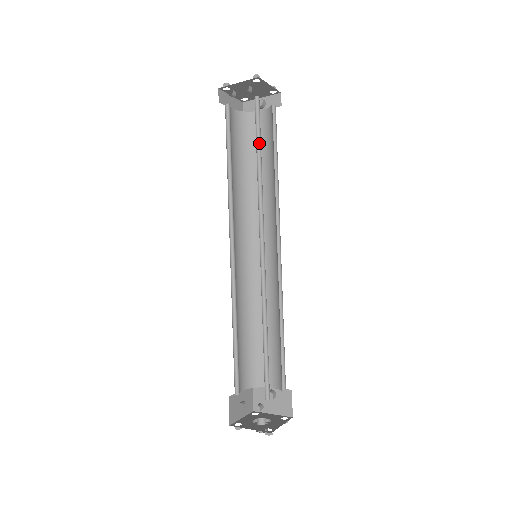
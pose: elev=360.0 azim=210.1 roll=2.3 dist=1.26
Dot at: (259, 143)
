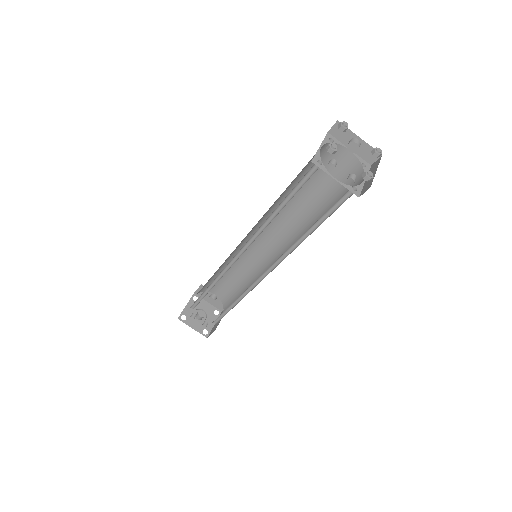
Dot at: (322, 218)
